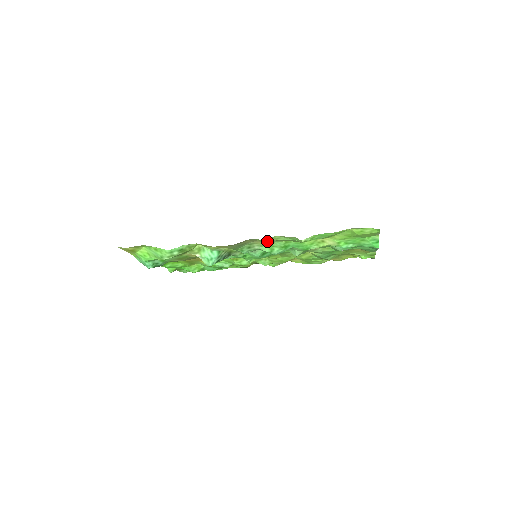
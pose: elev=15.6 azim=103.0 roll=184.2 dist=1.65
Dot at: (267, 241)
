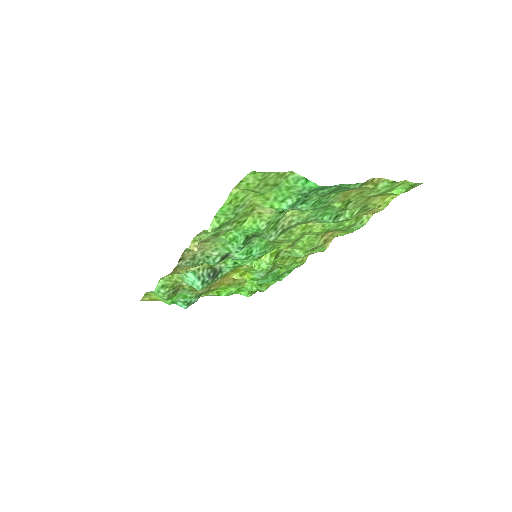
Dot at: (195, 246)
